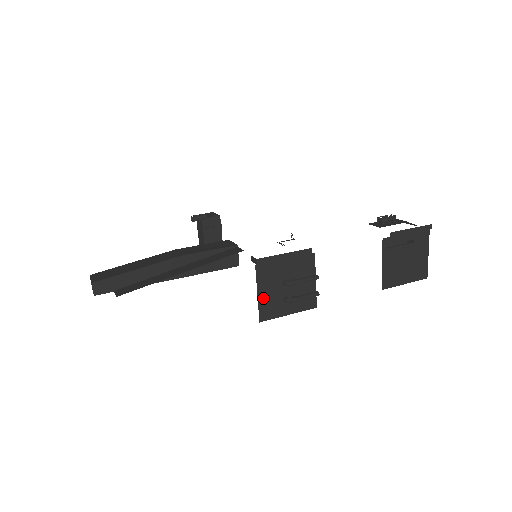
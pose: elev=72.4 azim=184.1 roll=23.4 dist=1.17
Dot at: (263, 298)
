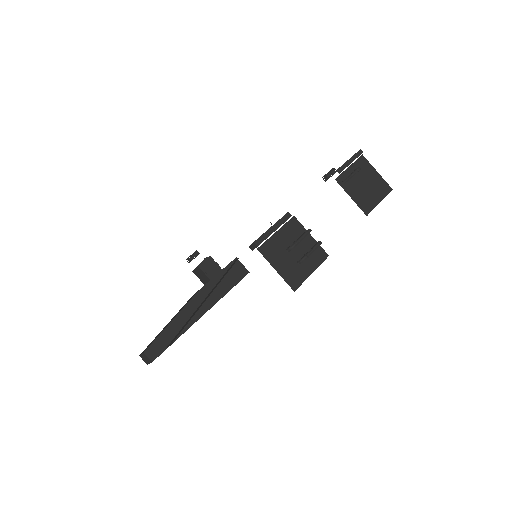
Dot at: (282, 271)
